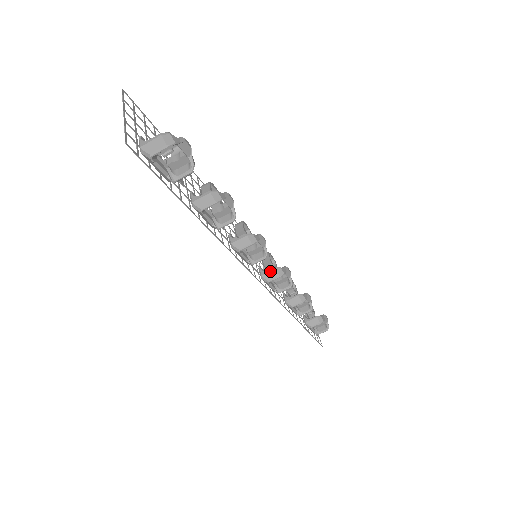
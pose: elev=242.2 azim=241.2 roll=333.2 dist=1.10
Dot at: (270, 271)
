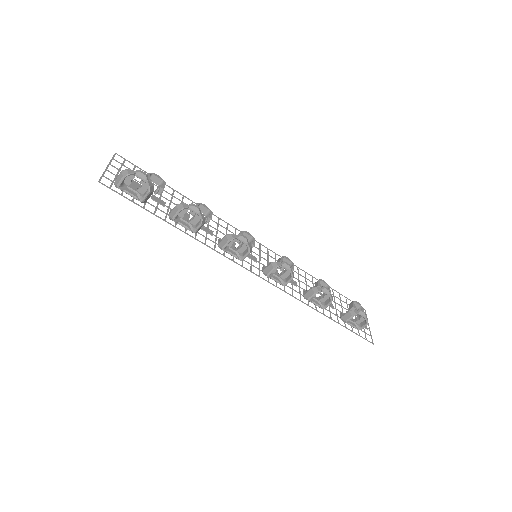
Dot at: (267, 266)
